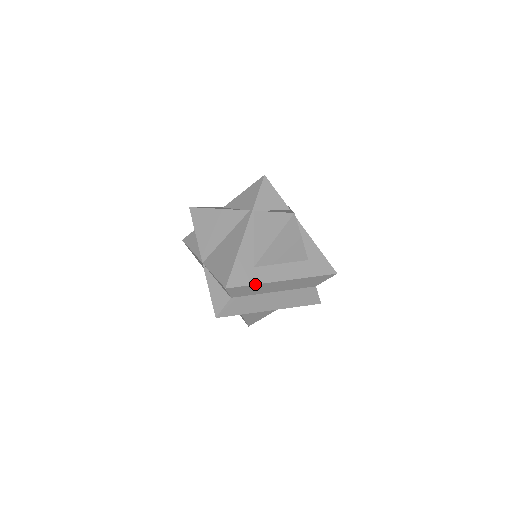
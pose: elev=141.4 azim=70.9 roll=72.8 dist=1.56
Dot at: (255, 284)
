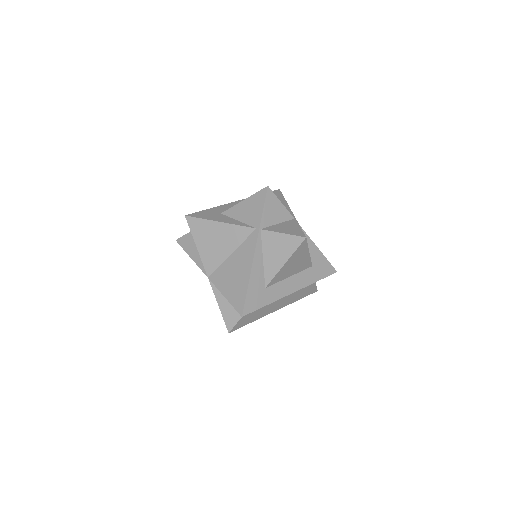
Dot at: (267, 304)
